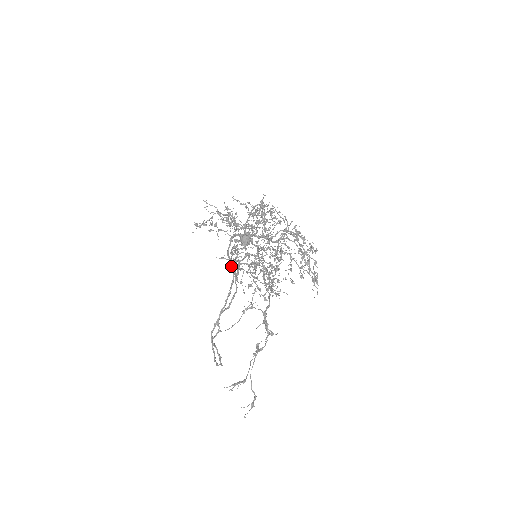
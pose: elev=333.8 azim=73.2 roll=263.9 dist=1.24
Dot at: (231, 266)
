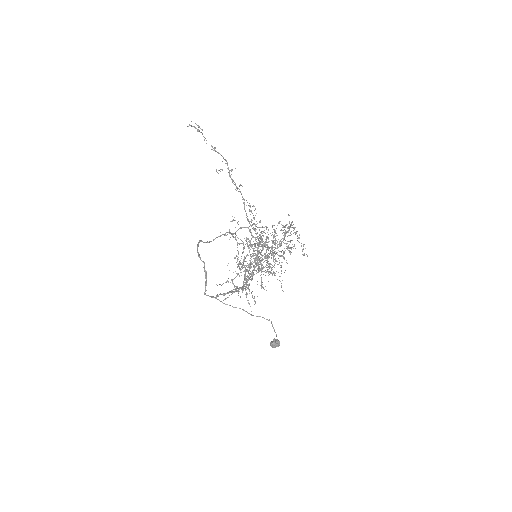
Dot at: occluded
